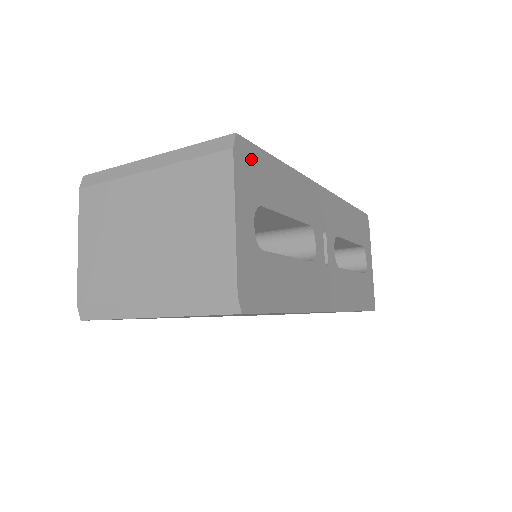
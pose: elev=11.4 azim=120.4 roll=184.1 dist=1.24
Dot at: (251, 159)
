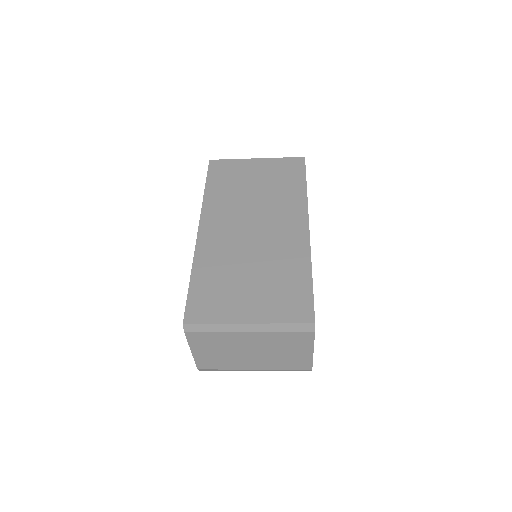
Dot at: occluded
